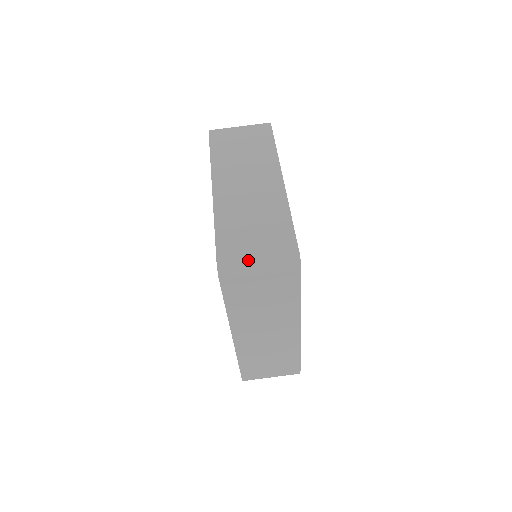
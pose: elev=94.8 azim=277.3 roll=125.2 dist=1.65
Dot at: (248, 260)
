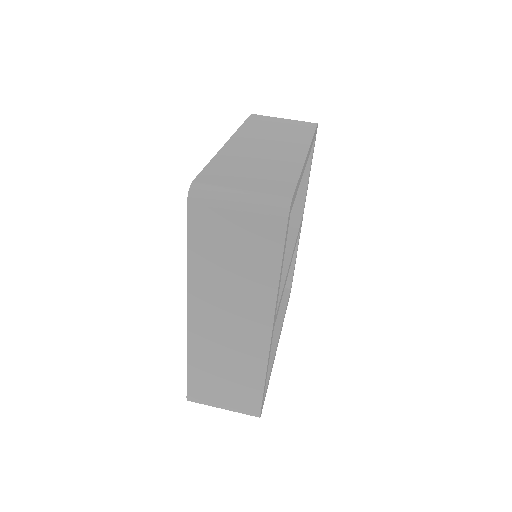
Dot at: (229, 189)
